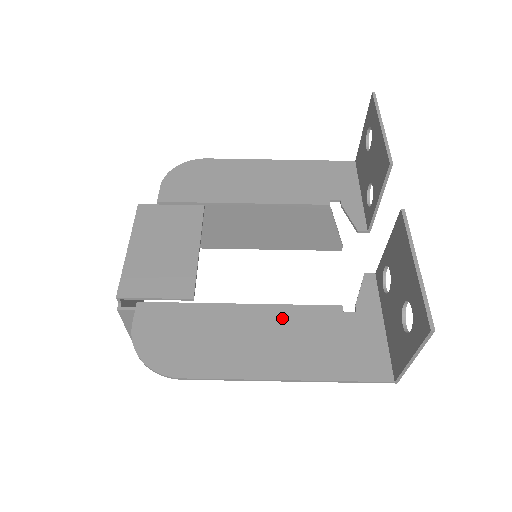
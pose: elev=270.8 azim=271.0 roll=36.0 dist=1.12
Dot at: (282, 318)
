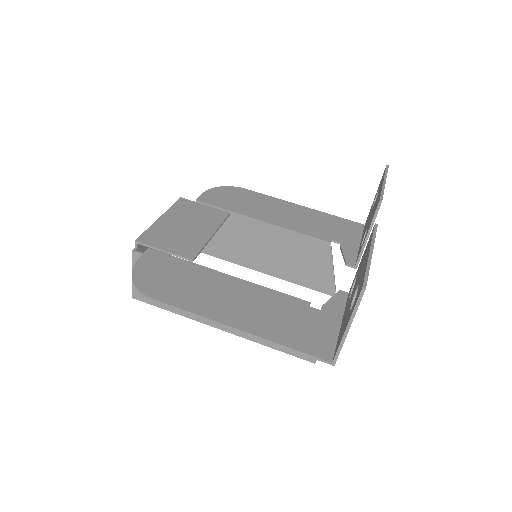
Dot at: (257, 293)
